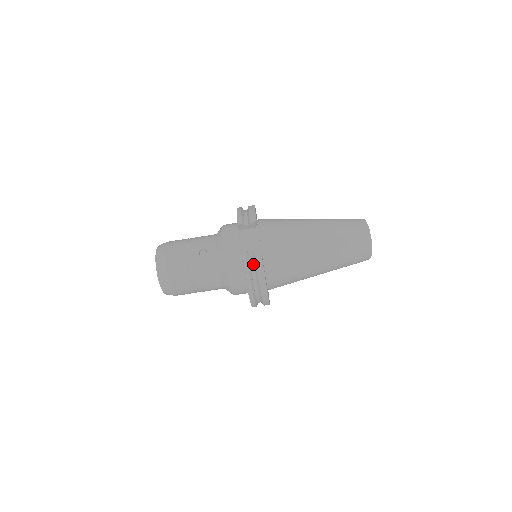
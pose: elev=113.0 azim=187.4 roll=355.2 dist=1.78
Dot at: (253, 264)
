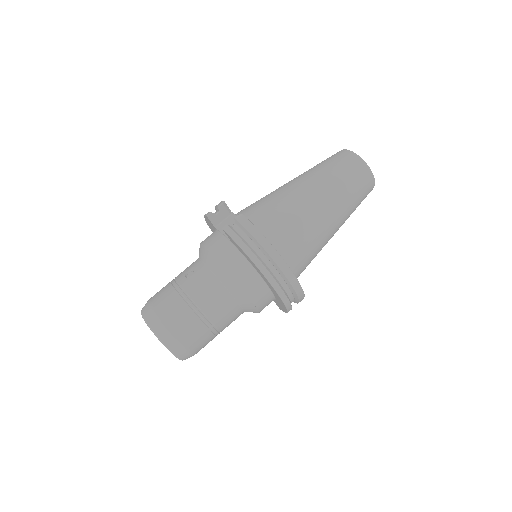
Dot at: (244, 234)
